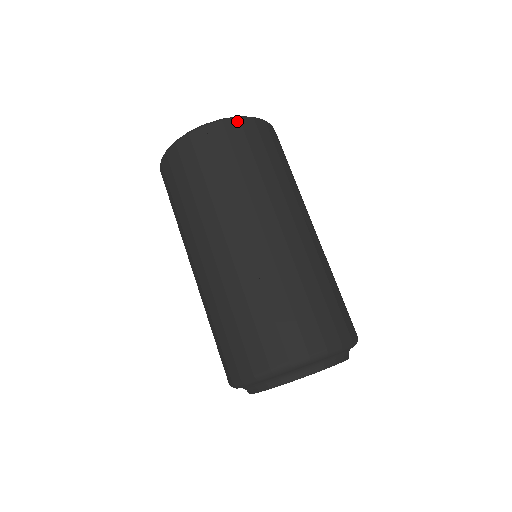
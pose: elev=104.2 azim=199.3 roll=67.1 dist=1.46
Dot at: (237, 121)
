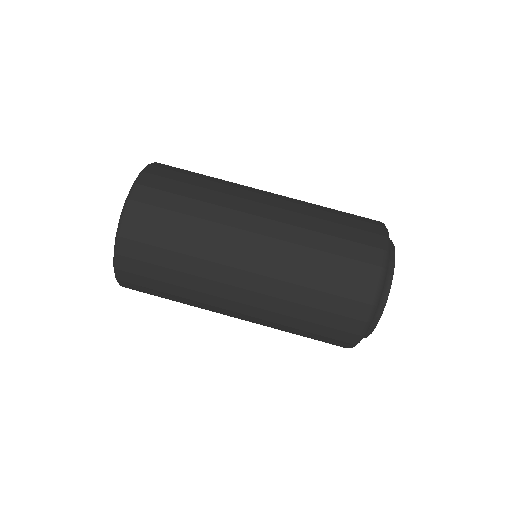
Dot at: (119, 258)
